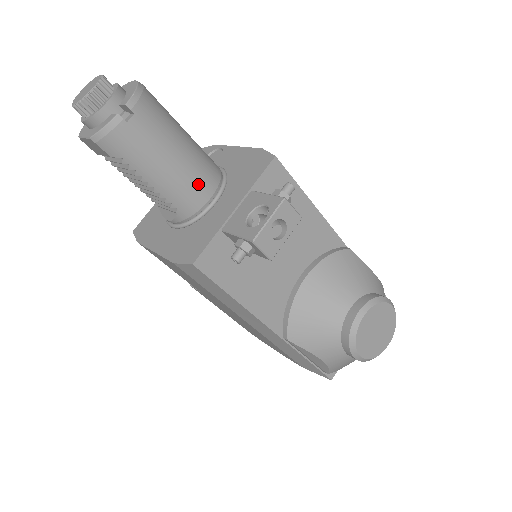
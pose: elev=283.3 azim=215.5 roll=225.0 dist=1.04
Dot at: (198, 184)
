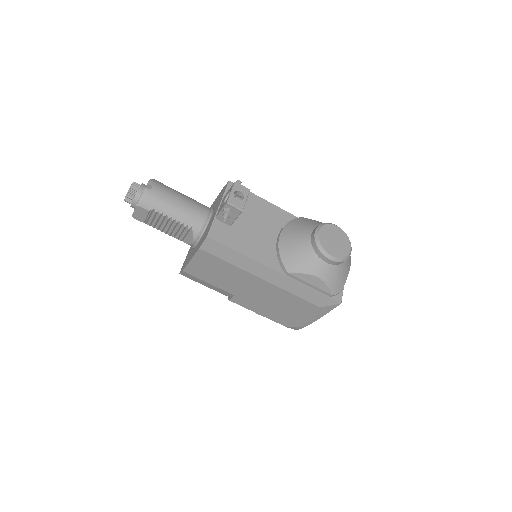
Dot at: (197, 211)
